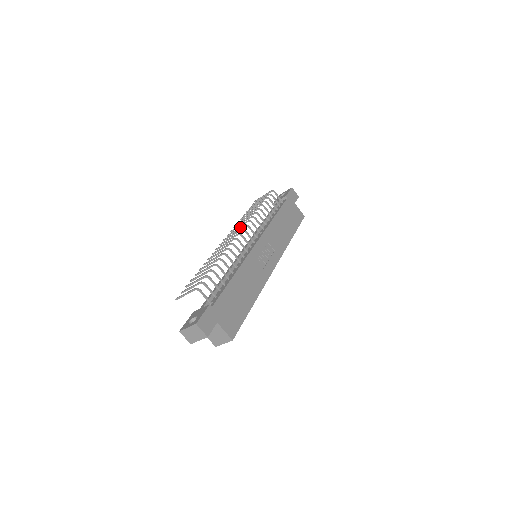
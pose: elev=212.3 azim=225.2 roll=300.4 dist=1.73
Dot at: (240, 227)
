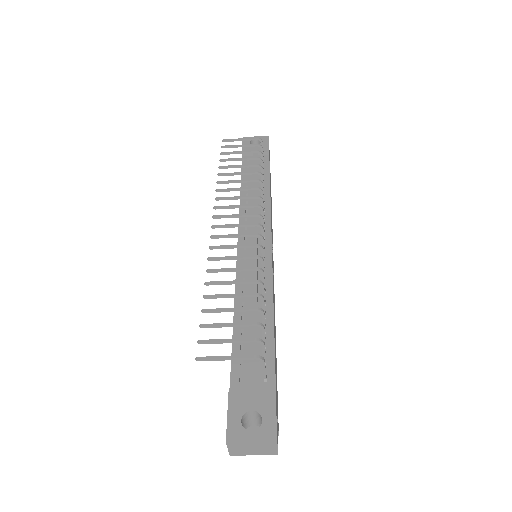
Dot at: (248, 205)
